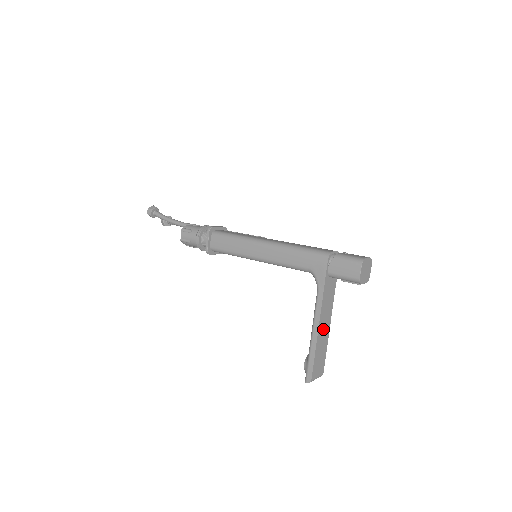
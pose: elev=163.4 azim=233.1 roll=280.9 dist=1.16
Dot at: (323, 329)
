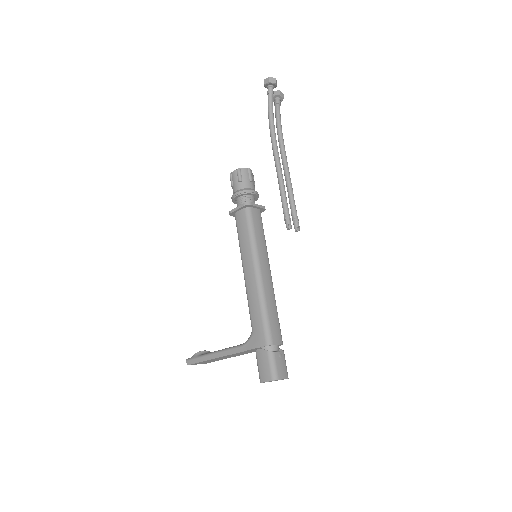
Dot at: (225, 357)
